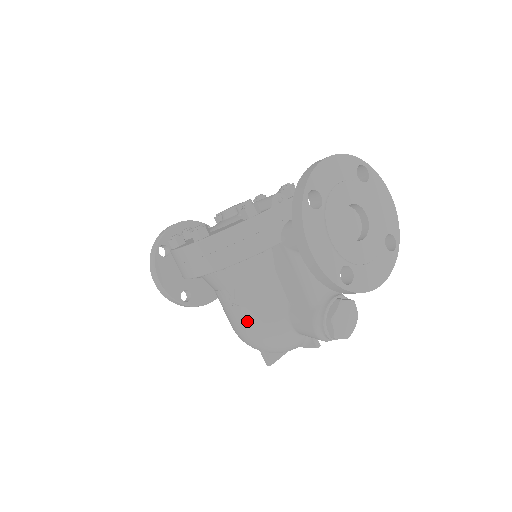
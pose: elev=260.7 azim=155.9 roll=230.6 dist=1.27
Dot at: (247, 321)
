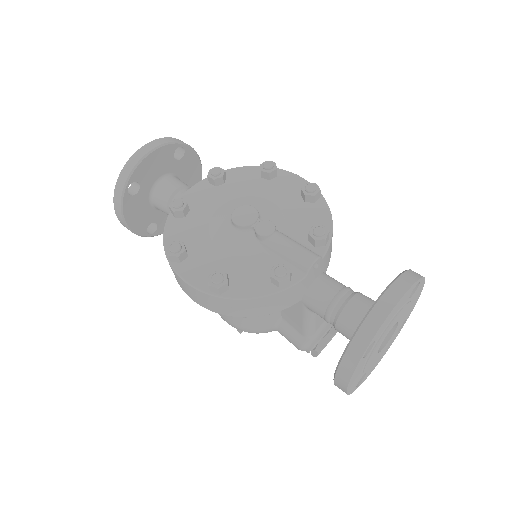
Dot at: (236, 322)
